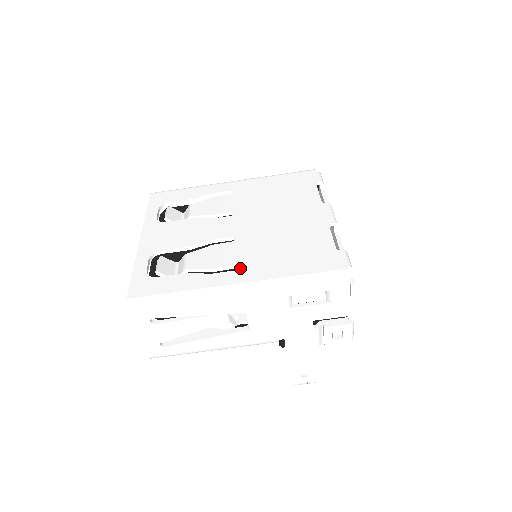
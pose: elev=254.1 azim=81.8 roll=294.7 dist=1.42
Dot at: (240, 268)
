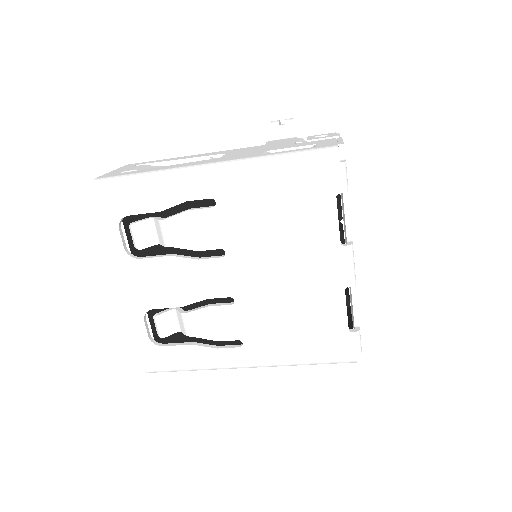
Dot at: (246, 345)
